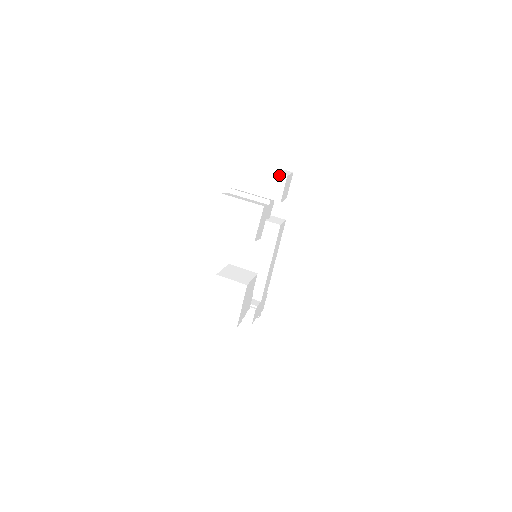
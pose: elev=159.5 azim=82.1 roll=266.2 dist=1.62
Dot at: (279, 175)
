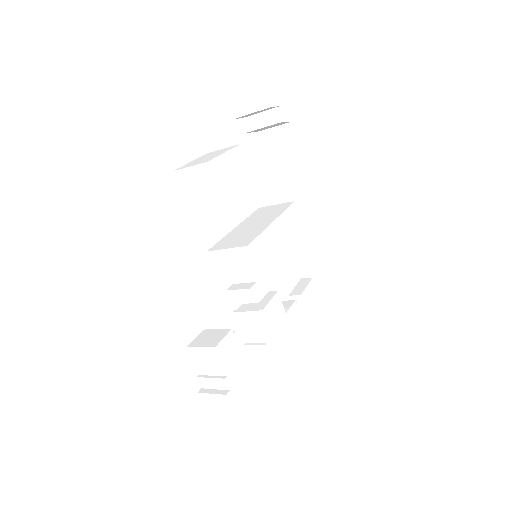
Dot at: (303, 279)
